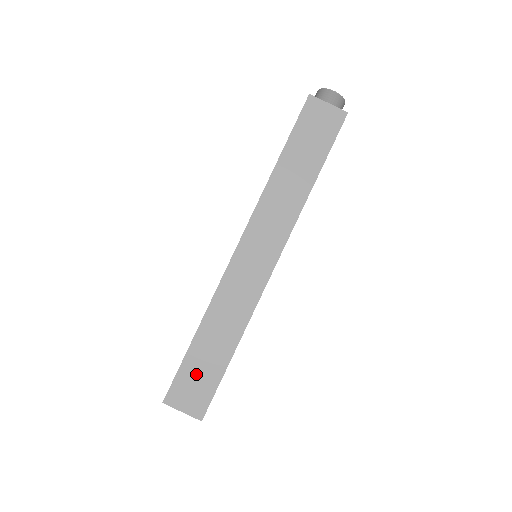
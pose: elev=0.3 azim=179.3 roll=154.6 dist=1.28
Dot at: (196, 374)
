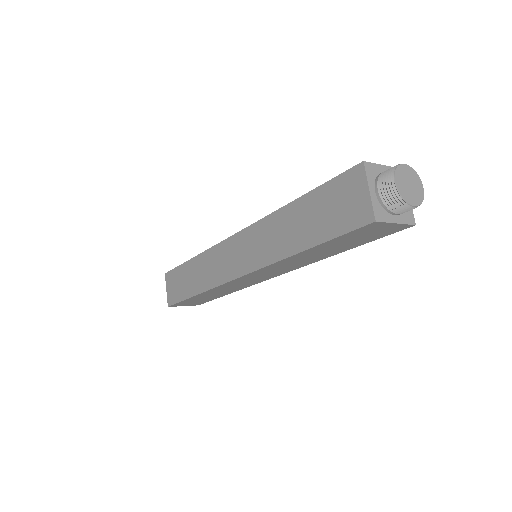
Dot at: (179, 281)
